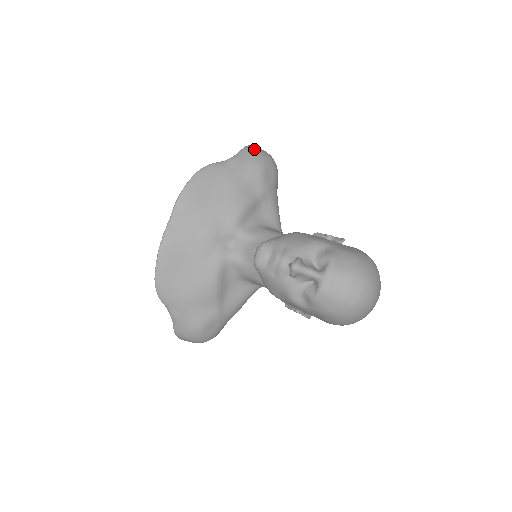
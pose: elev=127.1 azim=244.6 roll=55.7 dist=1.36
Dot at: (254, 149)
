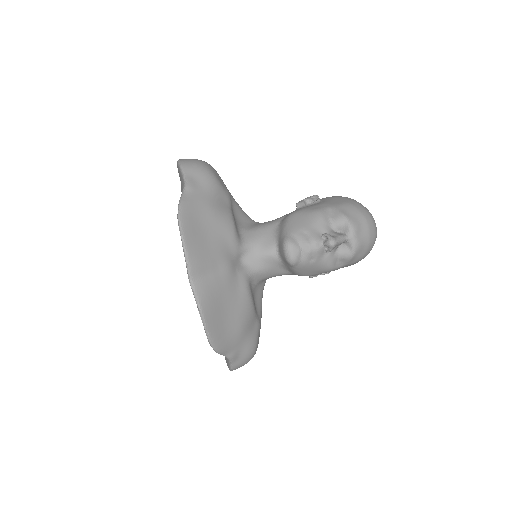
Dot at: (191, 163)
